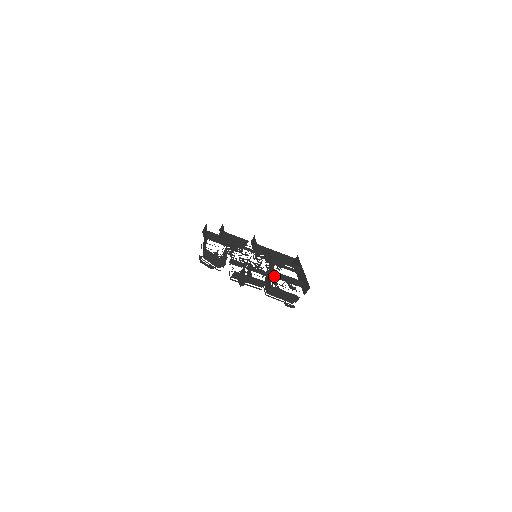
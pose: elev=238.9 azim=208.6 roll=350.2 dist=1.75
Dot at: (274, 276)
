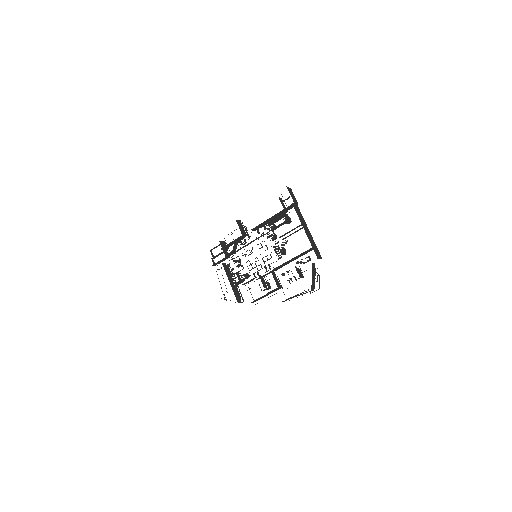
Dot at: occluded
